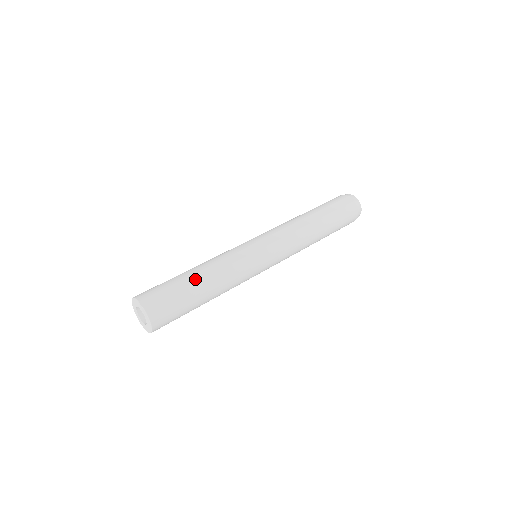
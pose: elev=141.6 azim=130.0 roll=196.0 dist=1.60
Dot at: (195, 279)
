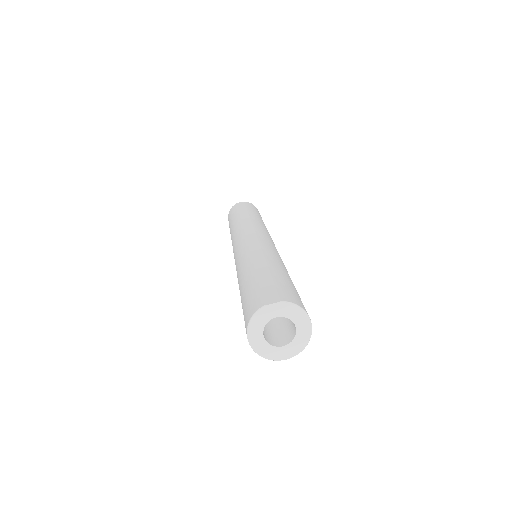
Dot at: (263, 268)
